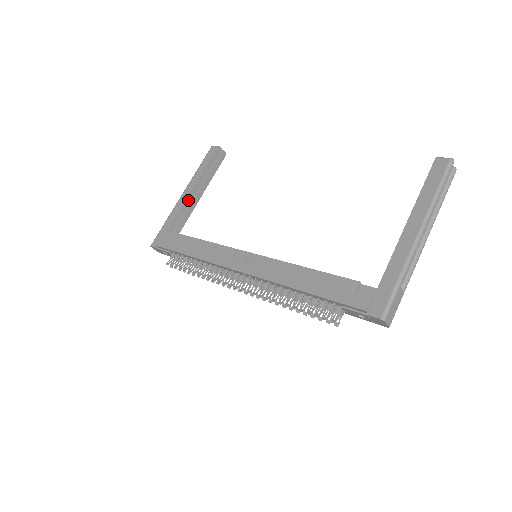
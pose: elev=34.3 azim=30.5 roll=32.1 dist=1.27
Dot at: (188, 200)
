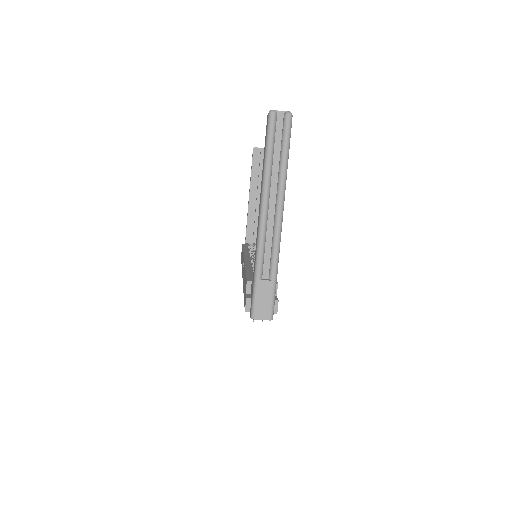
Dot at: (250, 208)
